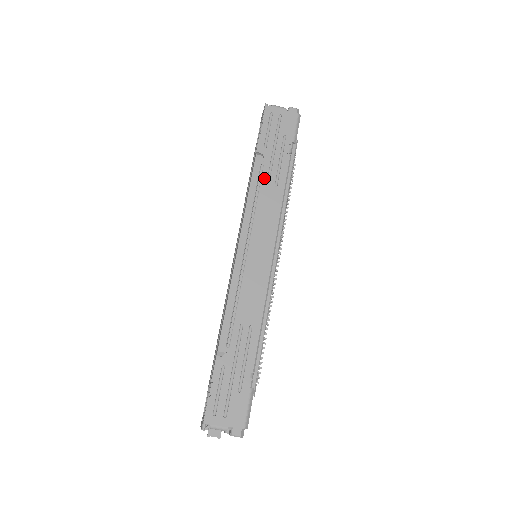
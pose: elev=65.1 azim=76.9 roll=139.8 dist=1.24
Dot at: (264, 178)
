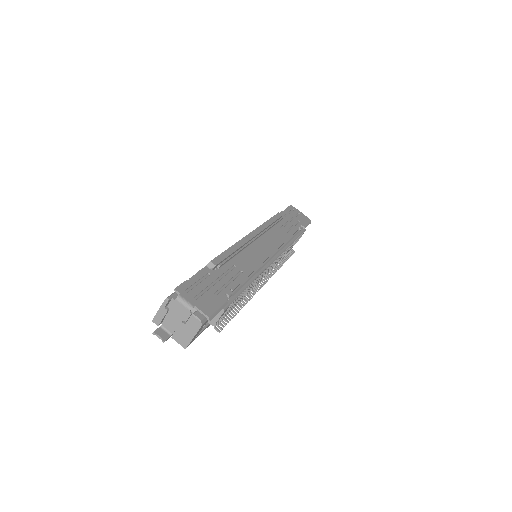
Dot at: (280, 224)
